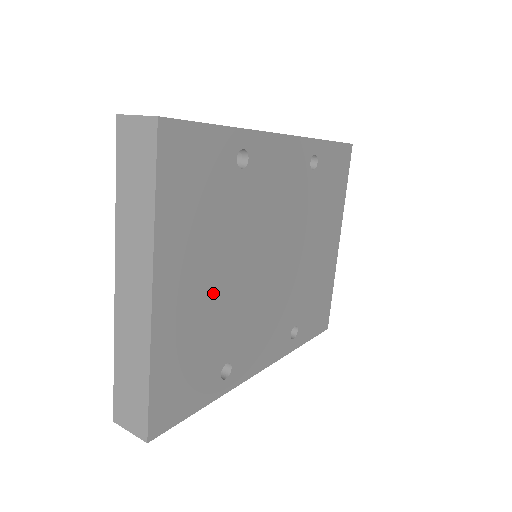
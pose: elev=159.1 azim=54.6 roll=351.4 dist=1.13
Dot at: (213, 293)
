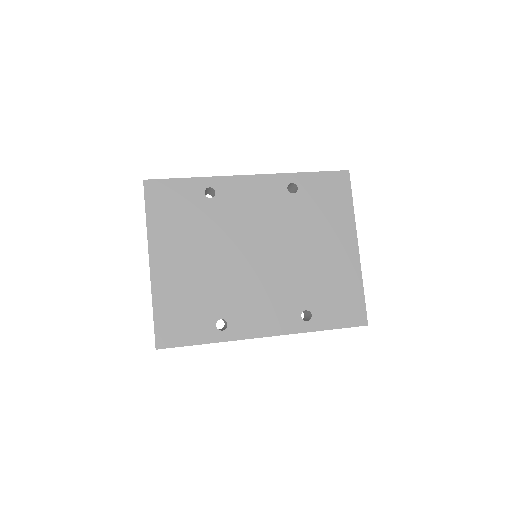
Dot at: (198, 269)
